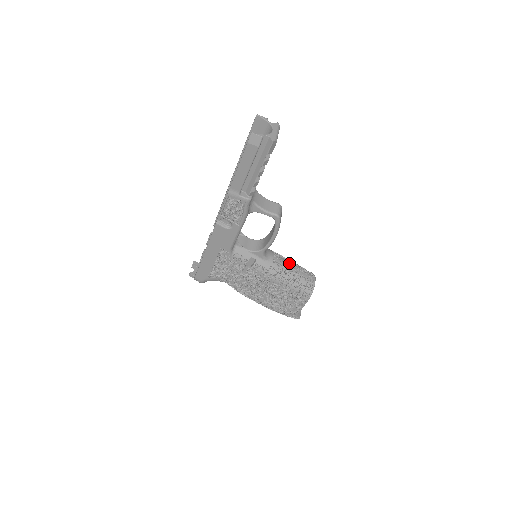
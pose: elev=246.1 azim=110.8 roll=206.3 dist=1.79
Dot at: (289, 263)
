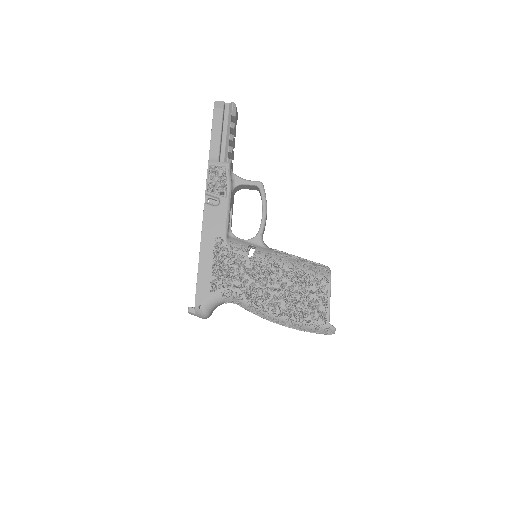
Dot at: occluded
